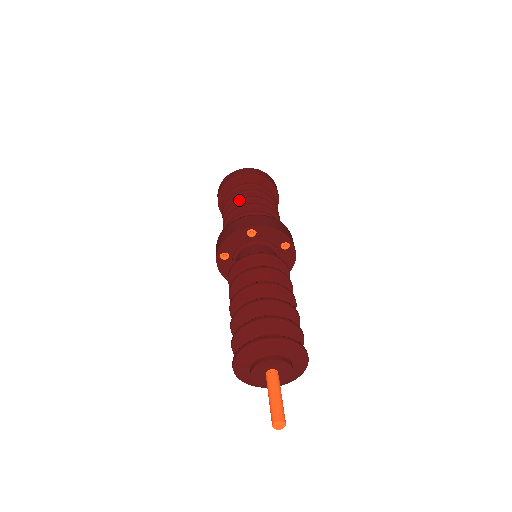
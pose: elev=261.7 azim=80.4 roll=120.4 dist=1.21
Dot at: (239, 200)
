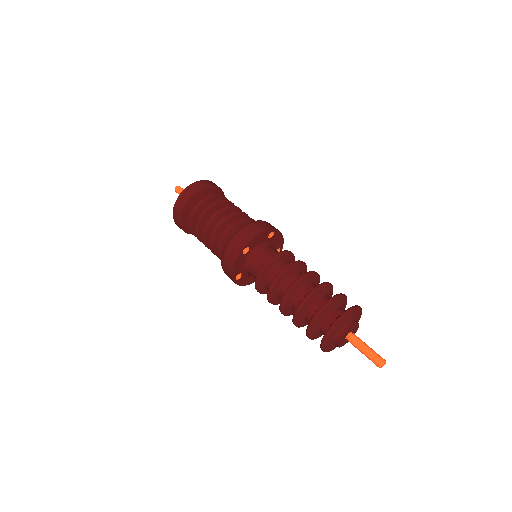
Dot at: (206, 226)
